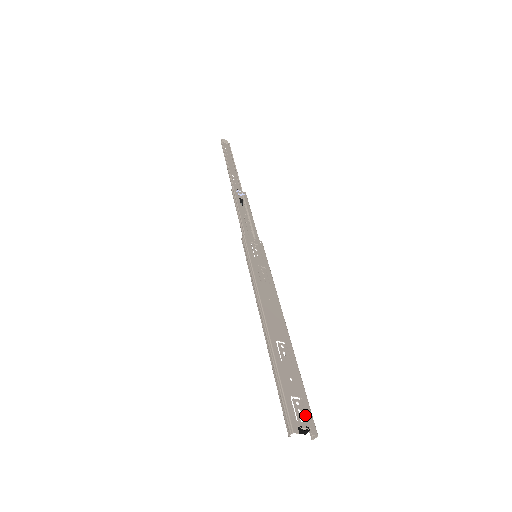
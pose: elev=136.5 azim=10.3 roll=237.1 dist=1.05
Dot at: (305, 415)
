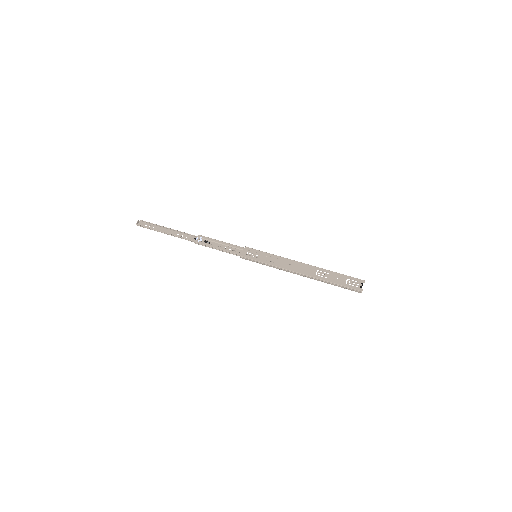
Dot at: (354, 280)
